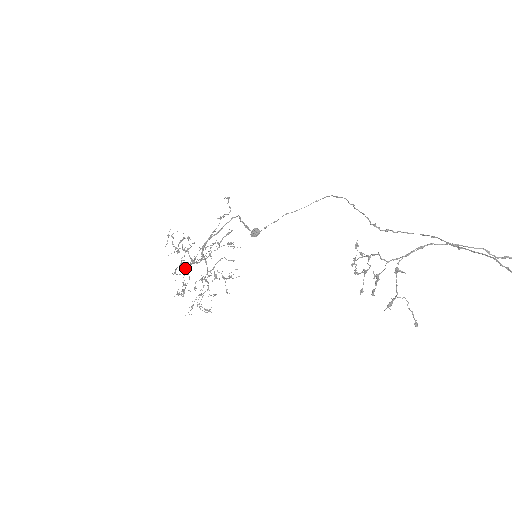
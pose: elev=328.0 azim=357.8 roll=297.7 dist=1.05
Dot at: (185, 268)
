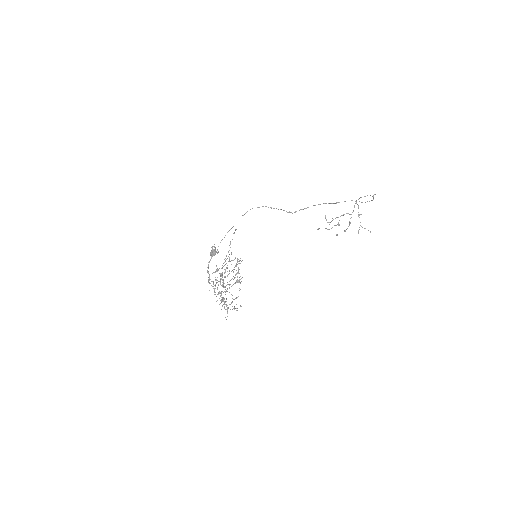
Dot at: occluded
